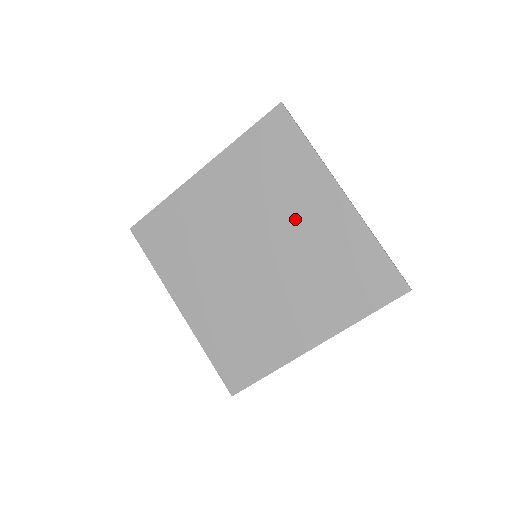
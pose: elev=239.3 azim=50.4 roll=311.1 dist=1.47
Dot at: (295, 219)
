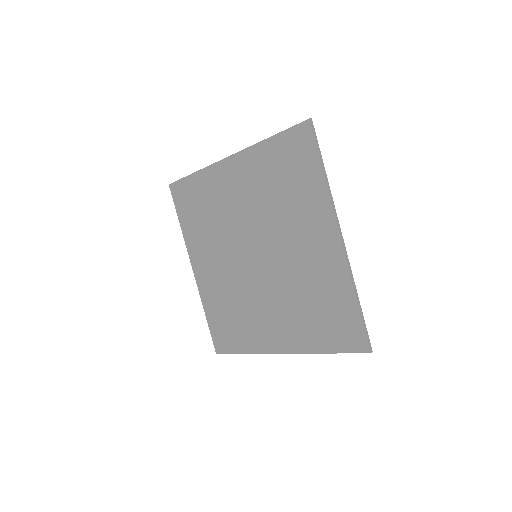
Dot at: (293, 240)
